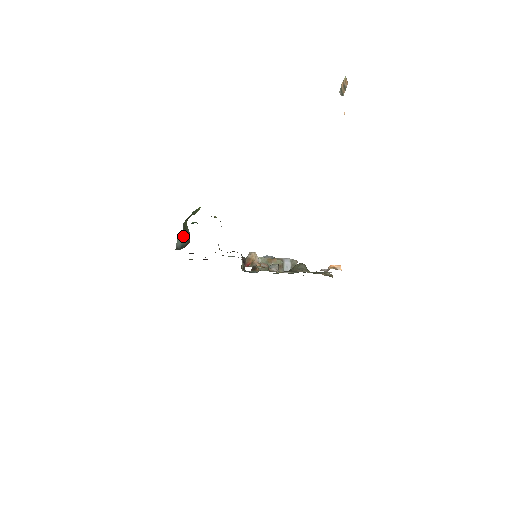
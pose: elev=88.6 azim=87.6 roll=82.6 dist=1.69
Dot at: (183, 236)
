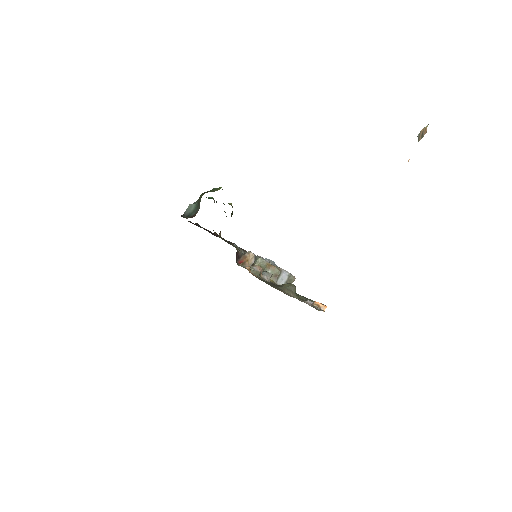
Dot at: (195, 206)
